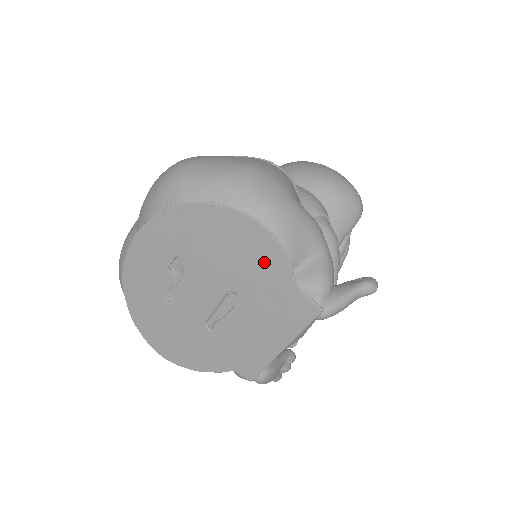
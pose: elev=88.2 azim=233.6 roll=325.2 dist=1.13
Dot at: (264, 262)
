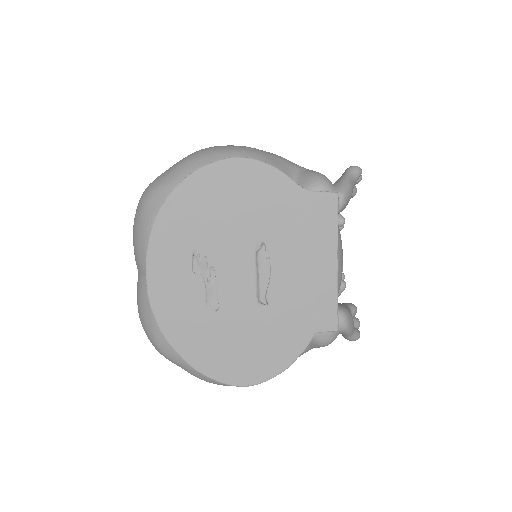
Dot at: (265, 190)
